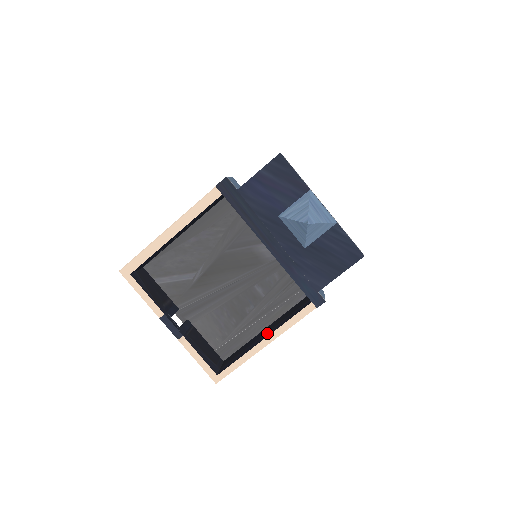
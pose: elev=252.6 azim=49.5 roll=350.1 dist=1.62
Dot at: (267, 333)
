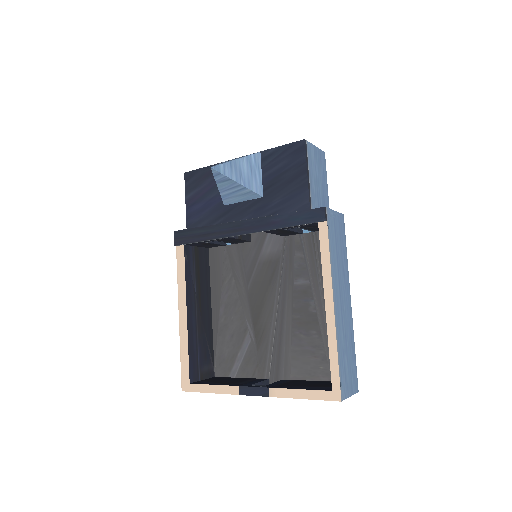
Dot at: occluded
